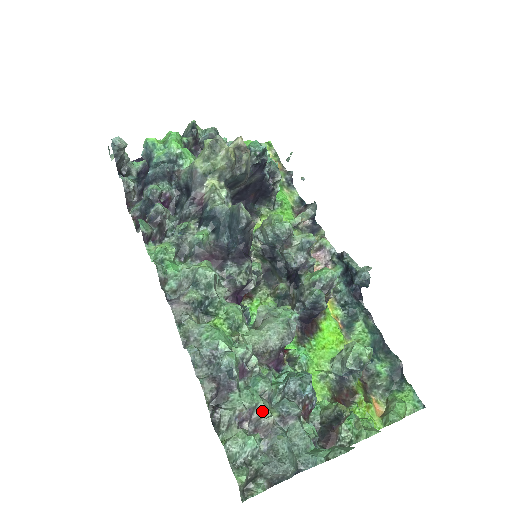
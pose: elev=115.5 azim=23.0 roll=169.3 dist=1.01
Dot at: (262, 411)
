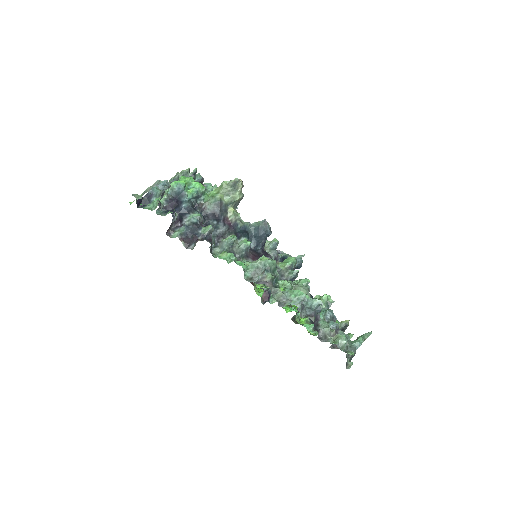
Dot at: (329, 329)
